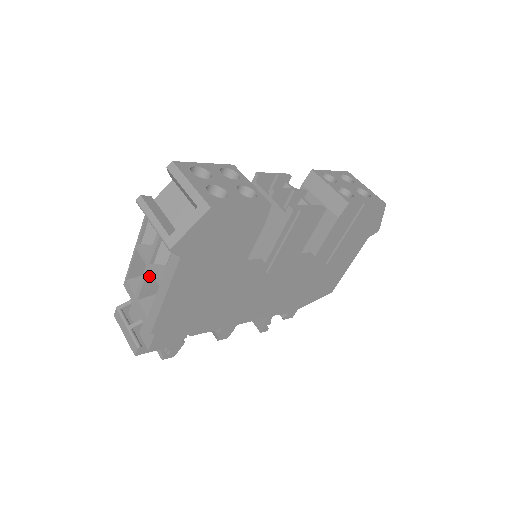
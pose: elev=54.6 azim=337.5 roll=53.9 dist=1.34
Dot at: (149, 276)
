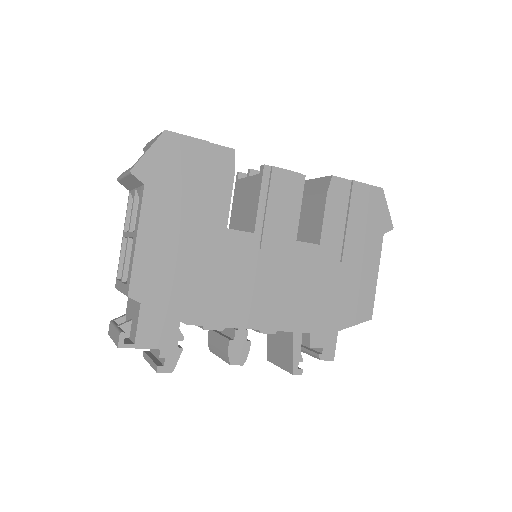
Dot at: (131, 249)
